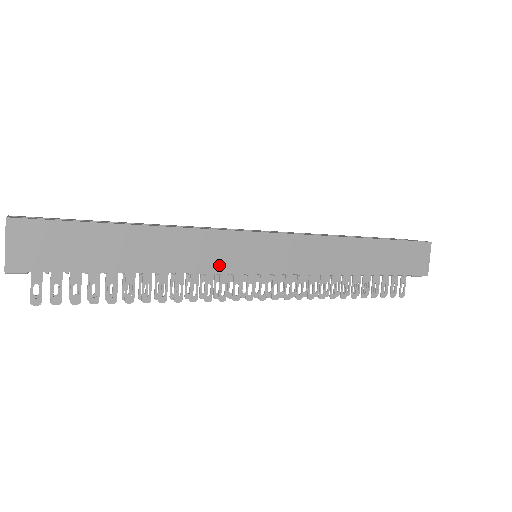
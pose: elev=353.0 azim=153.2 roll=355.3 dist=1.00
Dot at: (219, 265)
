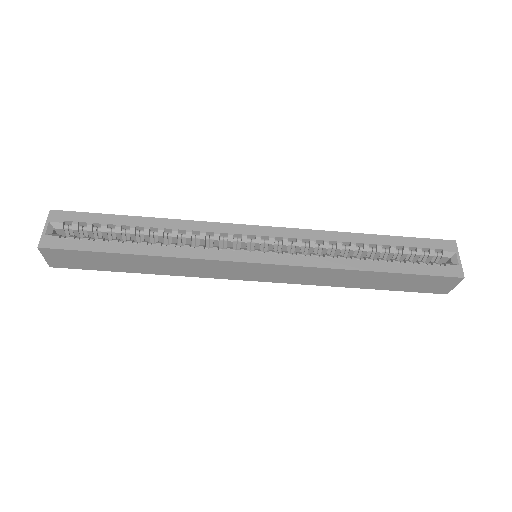
Dot at: (209, 275)
